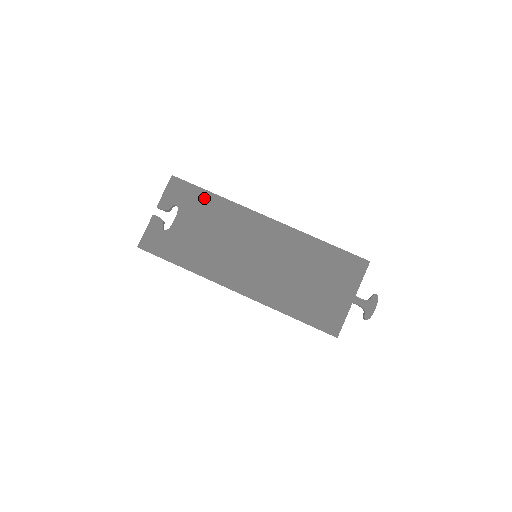
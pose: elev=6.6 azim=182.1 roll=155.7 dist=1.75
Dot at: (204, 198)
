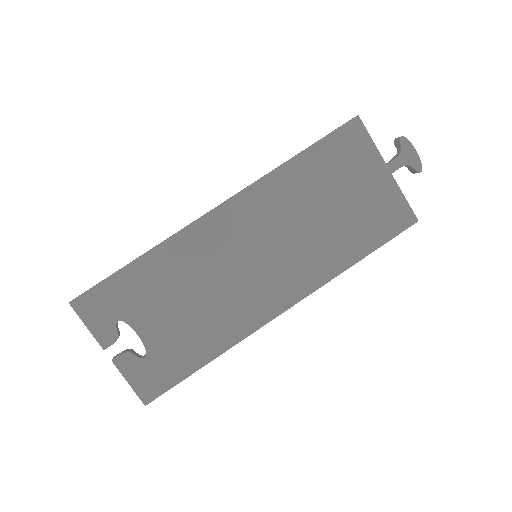
Dot at: (133, 278)
